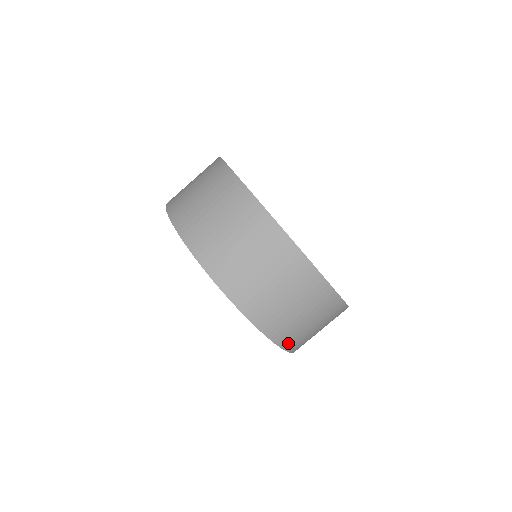
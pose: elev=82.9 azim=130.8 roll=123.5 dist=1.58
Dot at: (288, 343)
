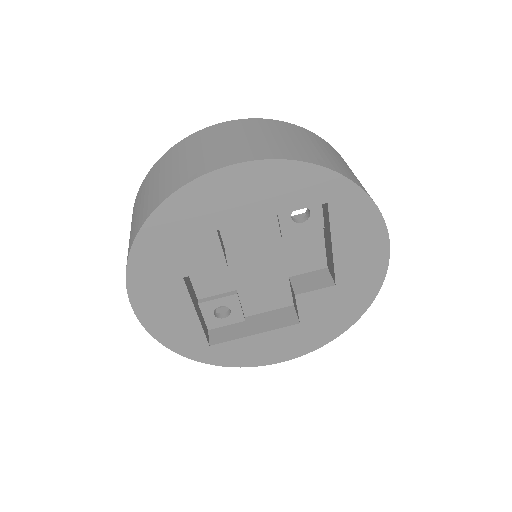
Dot at: occluded
